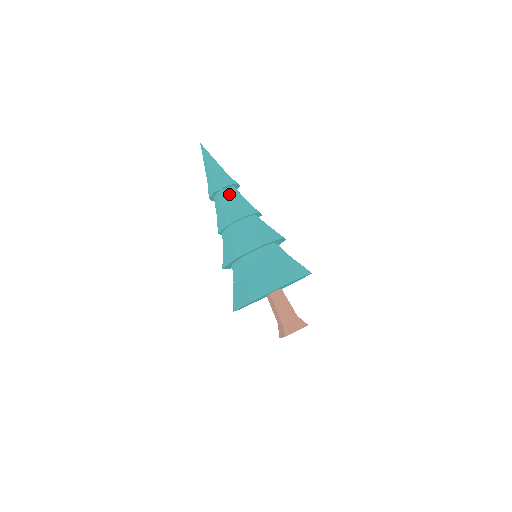
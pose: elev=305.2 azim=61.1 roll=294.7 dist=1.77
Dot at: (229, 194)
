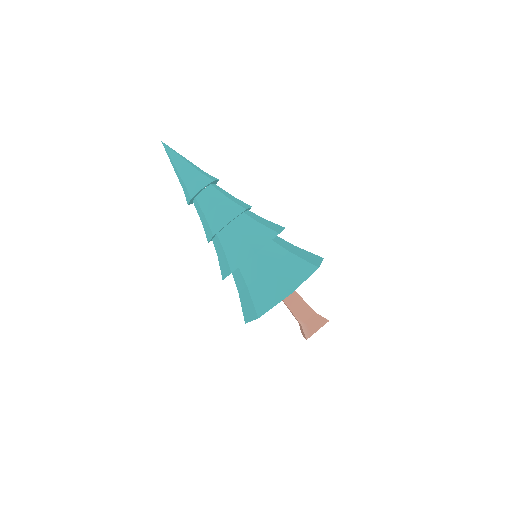
Dot at: (207, 197)
